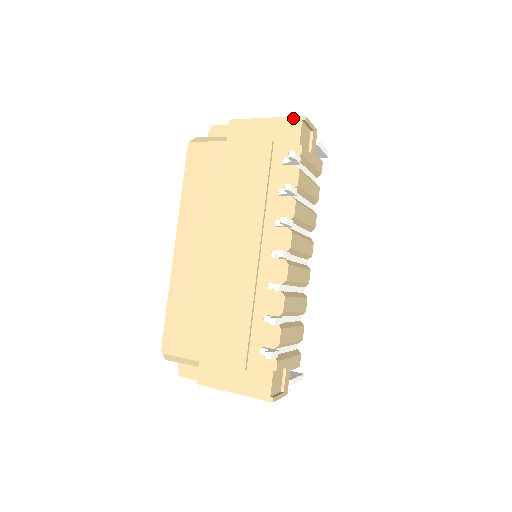
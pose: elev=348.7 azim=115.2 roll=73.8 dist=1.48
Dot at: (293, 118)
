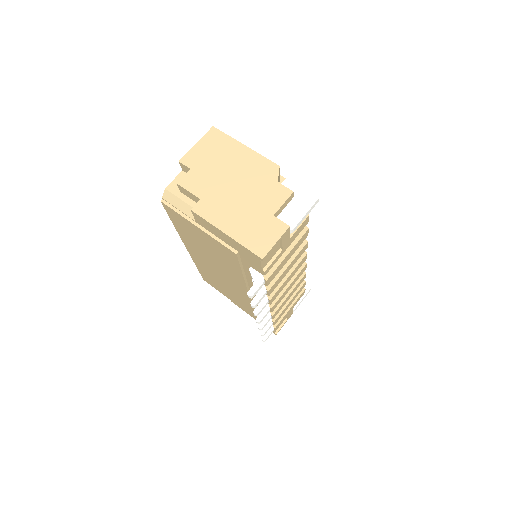
Dot at: (251, 252)
